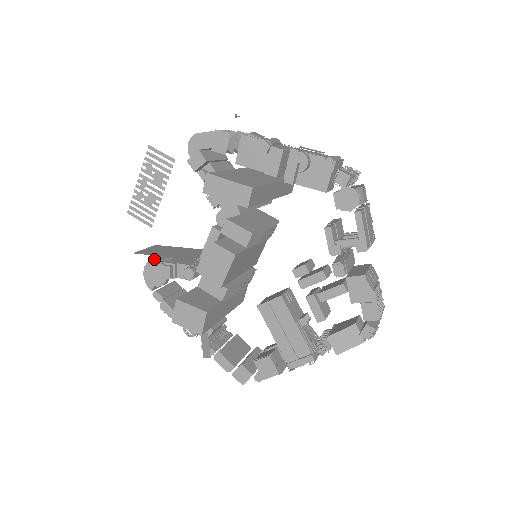
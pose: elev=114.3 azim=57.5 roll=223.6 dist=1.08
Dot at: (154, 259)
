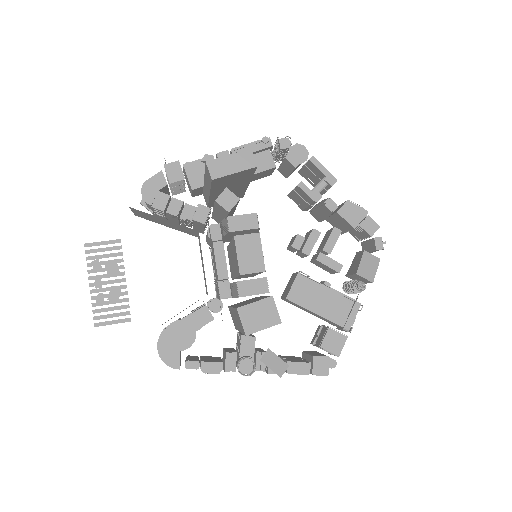
Dot at: (164, 333)
